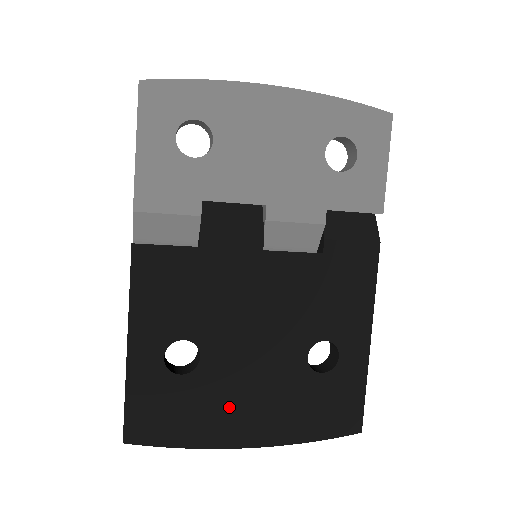
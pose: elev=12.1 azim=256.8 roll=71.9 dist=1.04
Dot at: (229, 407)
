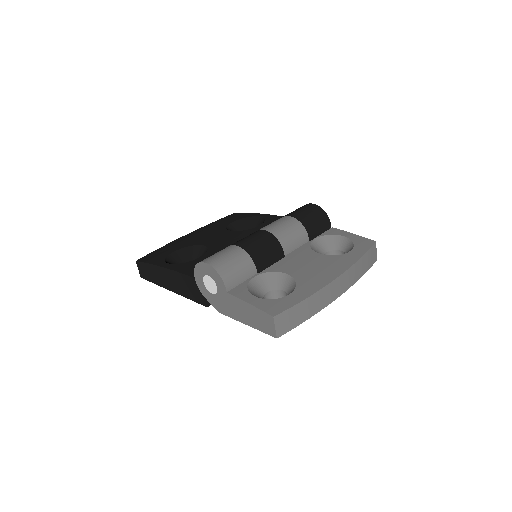
Dot at: occluded
